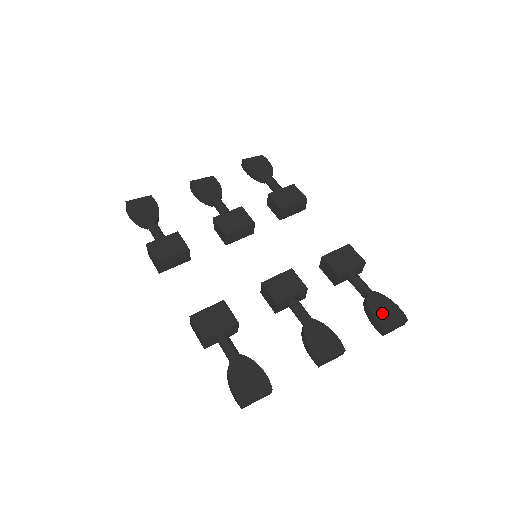
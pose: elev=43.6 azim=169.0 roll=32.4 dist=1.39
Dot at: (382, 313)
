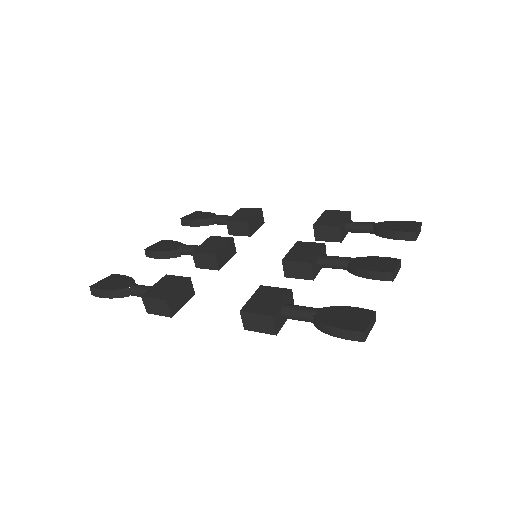
Dot at: (399, 227)
